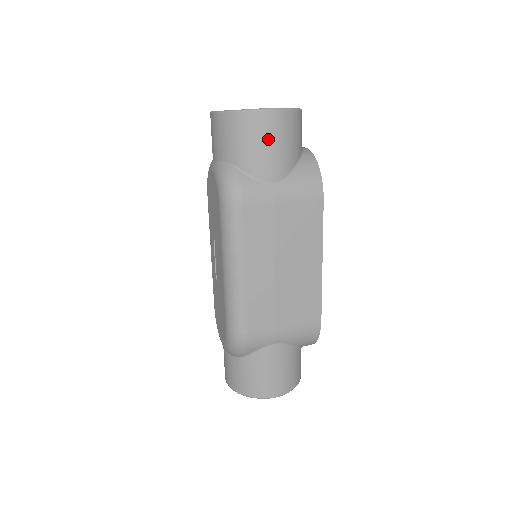
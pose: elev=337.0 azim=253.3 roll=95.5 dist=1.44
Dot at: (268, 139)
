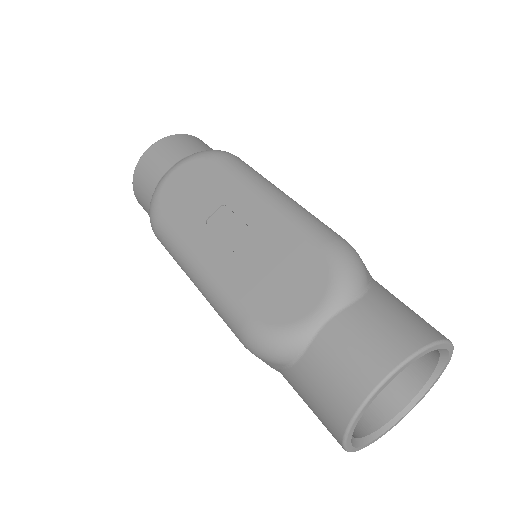
Dot at: occluded
